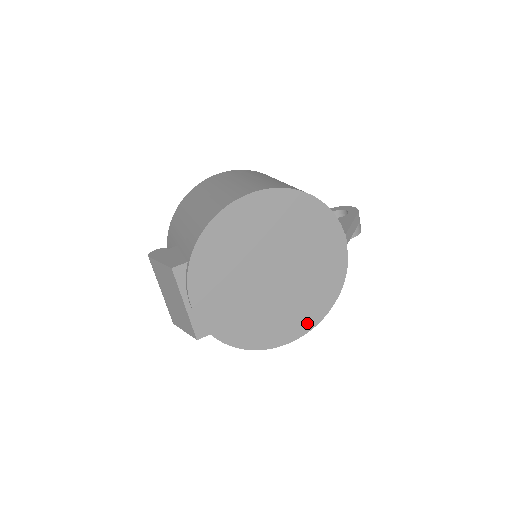
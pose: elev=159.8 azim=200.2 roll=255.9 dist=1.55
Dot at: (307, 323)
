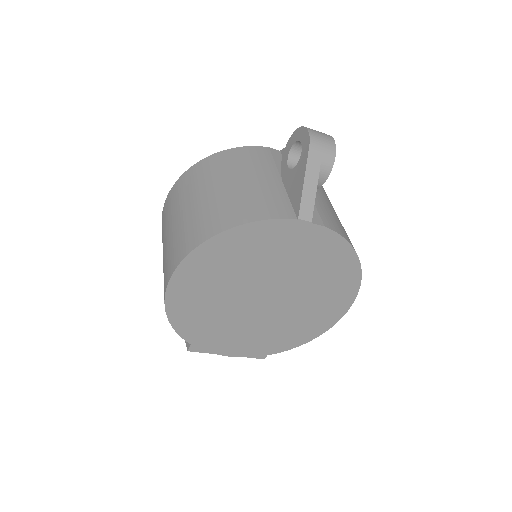
Dot at: (347, 292)
